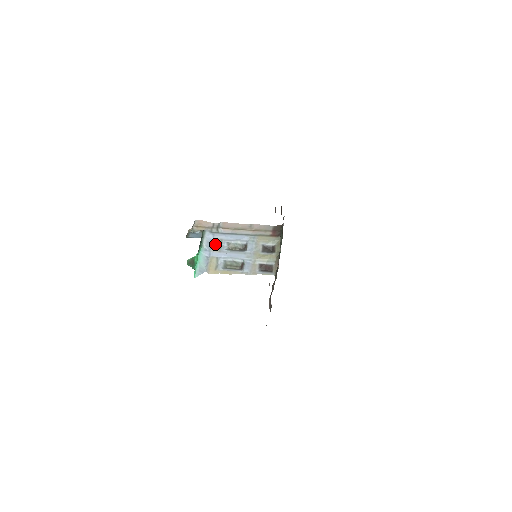
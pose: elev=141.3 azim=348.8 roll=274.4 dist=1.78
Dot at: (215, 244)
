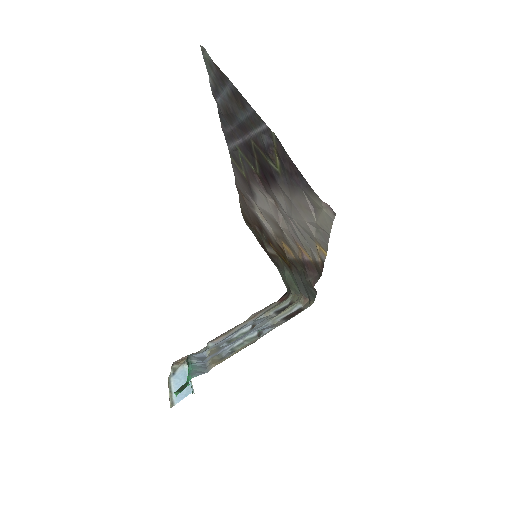
Dot at: (209, 353)
